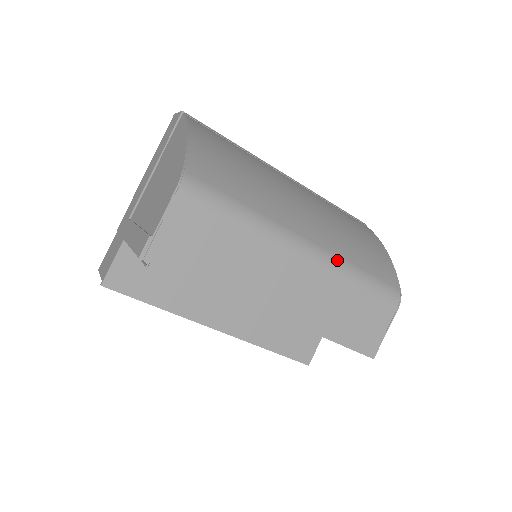
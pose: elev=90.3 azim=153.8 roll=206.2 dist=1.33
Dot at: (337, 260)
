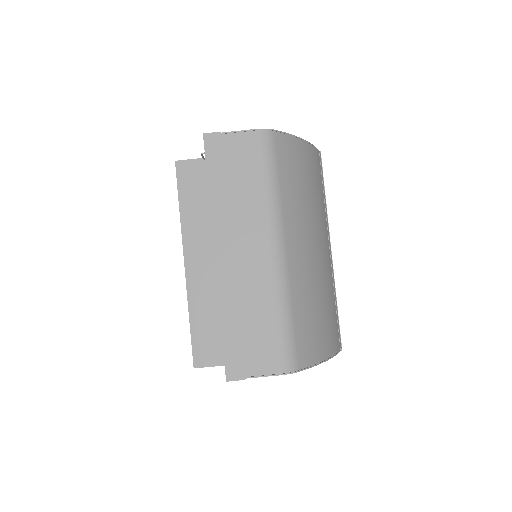
Dot at: (286, 285)
